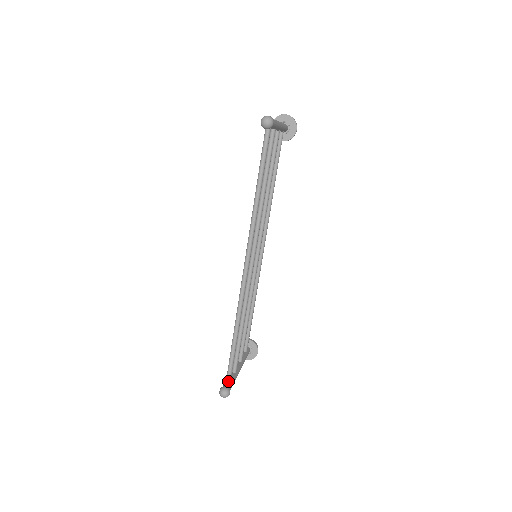
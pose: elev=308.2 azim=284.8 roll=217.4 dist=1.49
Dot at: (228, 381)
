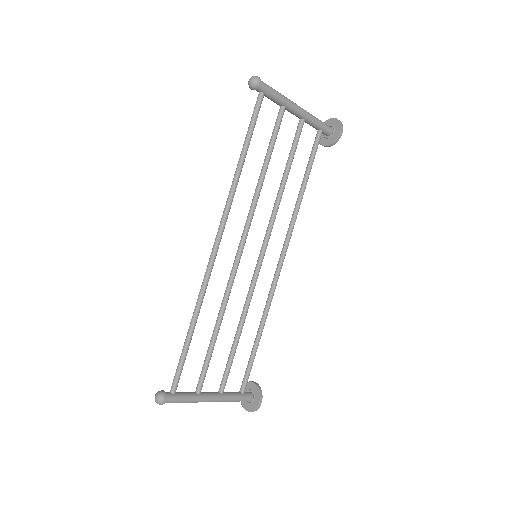
Dot at: (172, 387)
